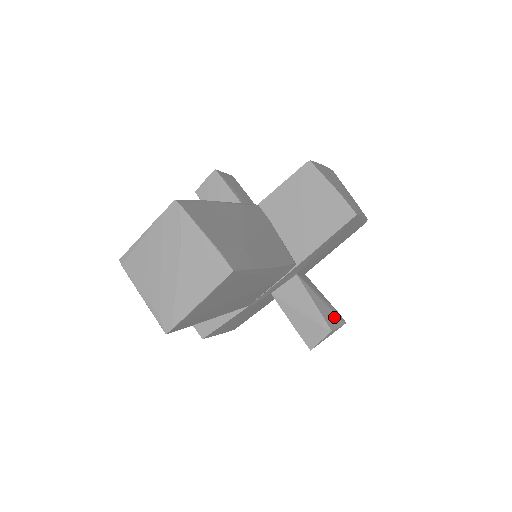
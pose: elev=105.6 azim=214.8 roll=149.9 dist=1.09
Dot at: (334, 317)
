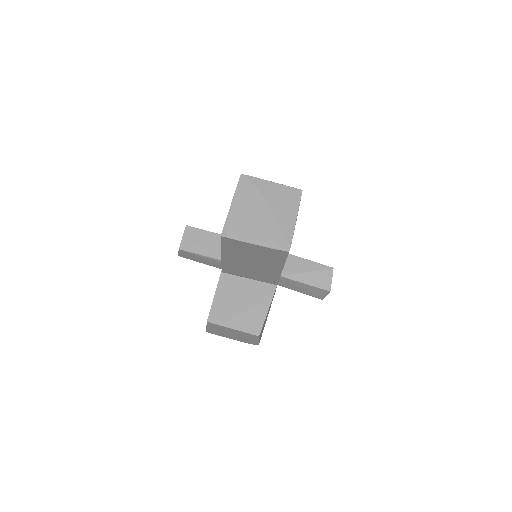
Dot at: occluded
